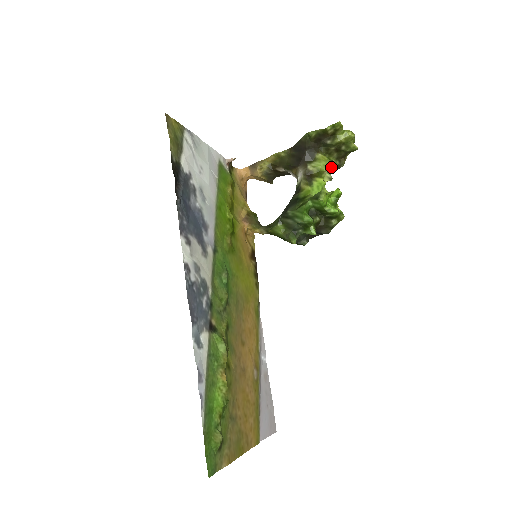
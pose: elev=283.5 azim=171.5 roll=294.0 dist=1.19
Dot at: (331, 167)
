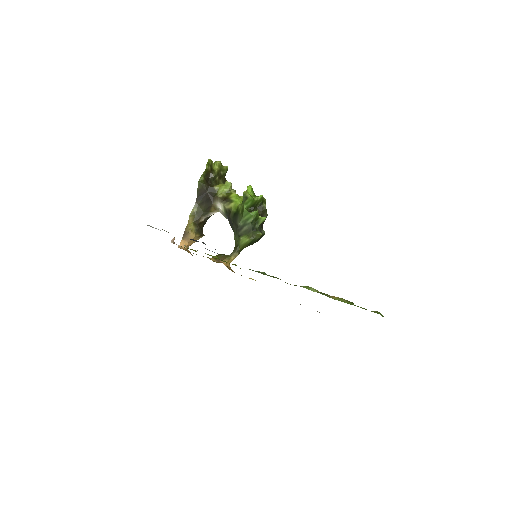
Dot at: (230, 184)
